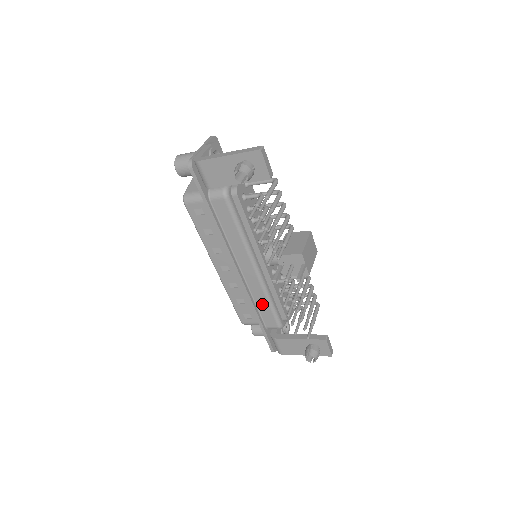
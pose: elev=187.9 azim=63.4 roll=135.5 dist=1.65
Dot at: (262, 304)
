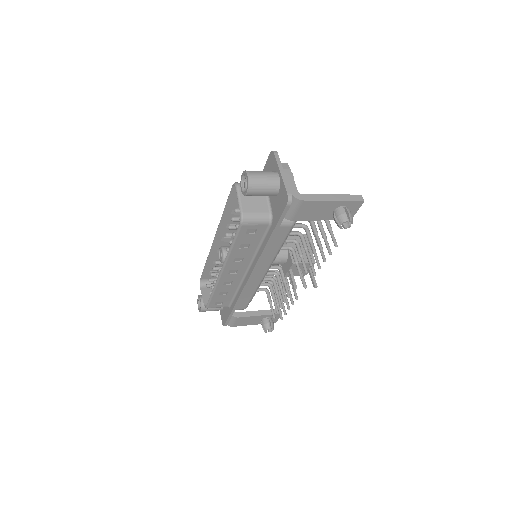
Dot at: (247, 295)
